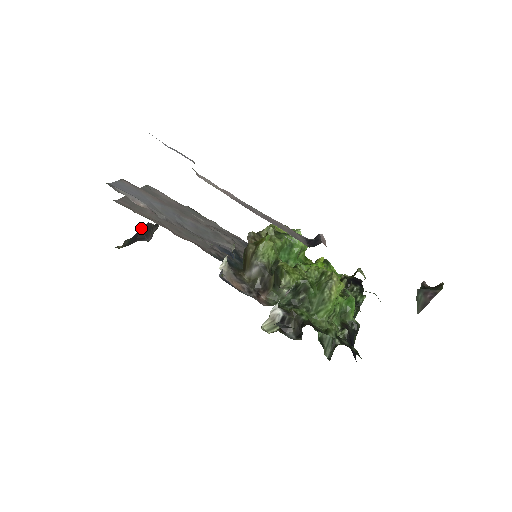
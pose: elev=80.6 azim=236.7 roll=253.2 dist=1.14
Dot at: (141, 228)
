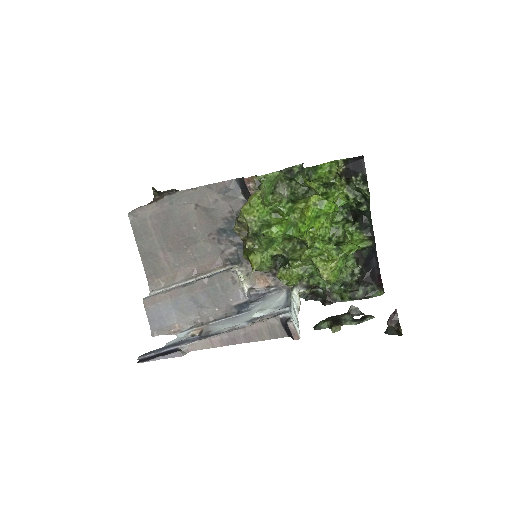
Dot at: occluded
